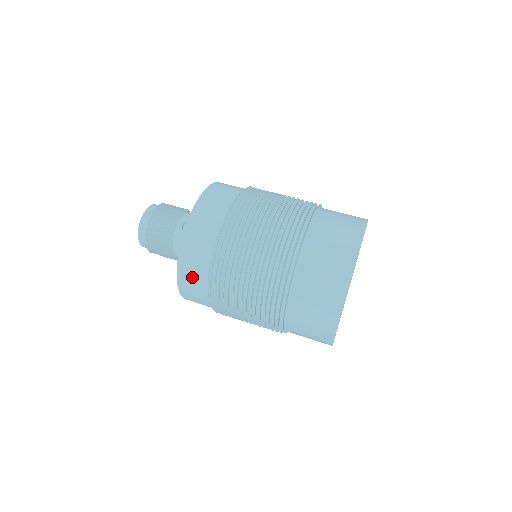
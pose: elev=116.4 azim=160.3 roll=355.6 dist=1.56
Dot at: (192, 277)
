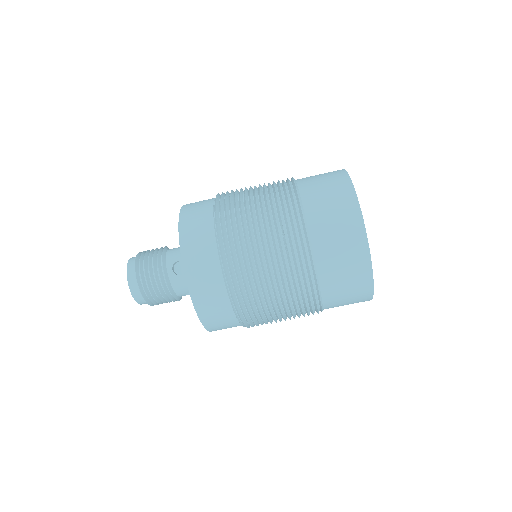
Dot at: (218, 319)
